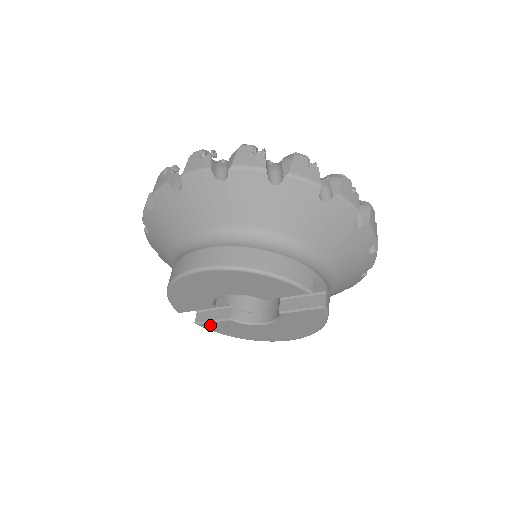
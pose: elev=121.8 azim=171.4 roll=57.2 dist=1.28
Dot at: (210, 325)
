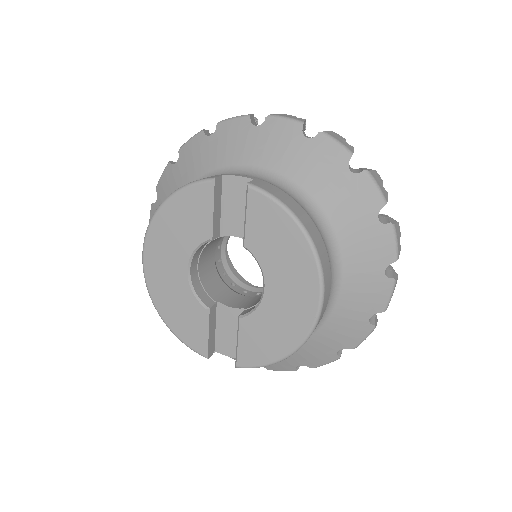
Dot at: (243, 353)
